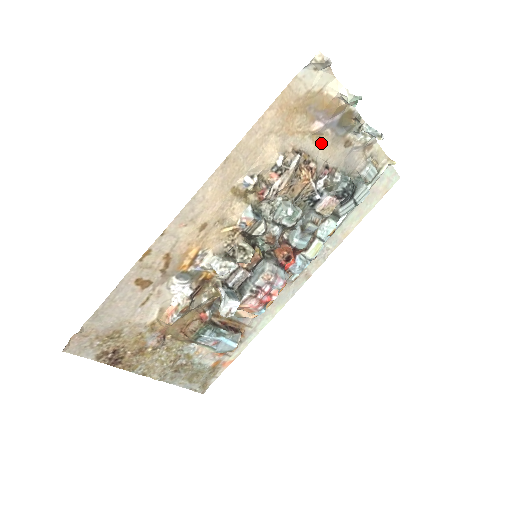
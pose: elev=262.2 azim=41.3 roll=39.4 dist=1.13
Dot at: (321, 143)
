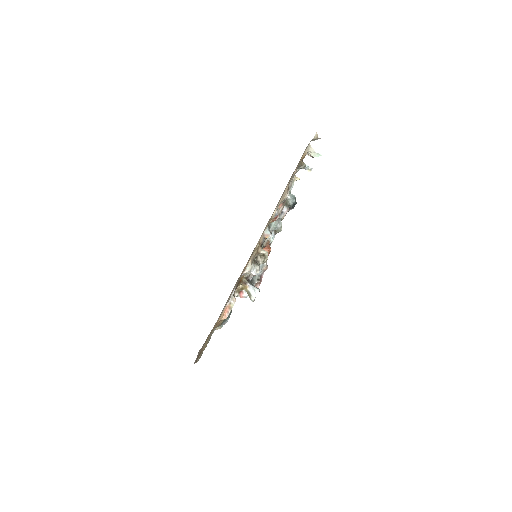
Dot at: occluded
